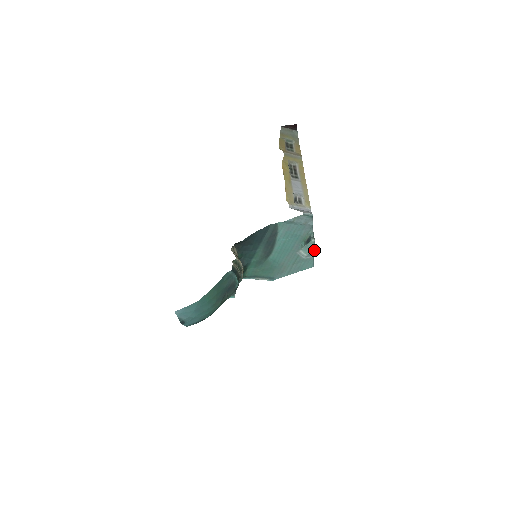
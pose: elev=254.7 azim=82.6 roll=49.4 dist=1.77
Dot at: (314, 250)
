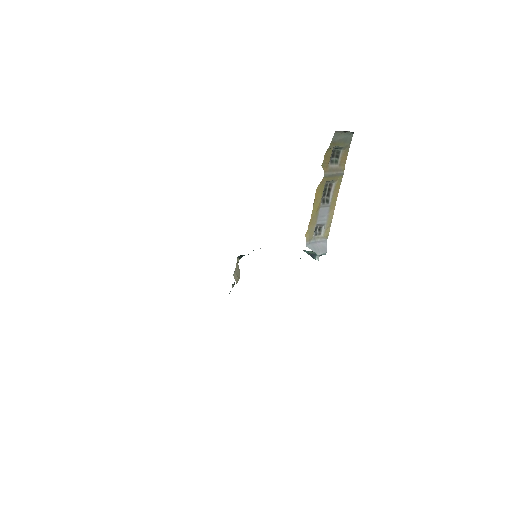
Dot at: occluded
